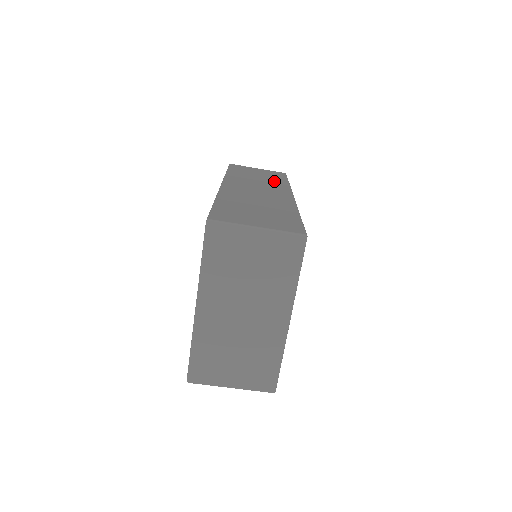
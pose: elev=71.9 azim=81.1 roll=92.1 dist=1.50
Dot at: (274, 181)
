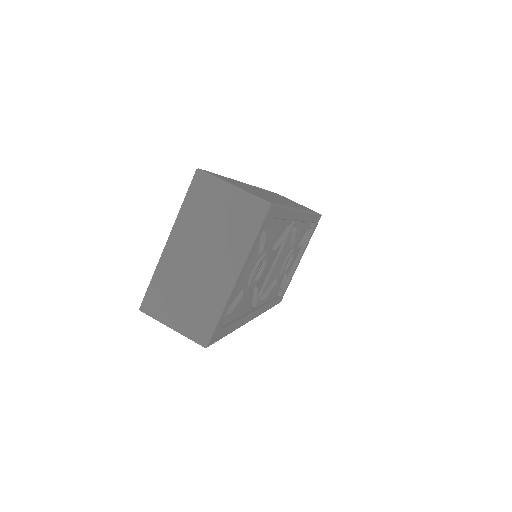
Dot at: occluded
